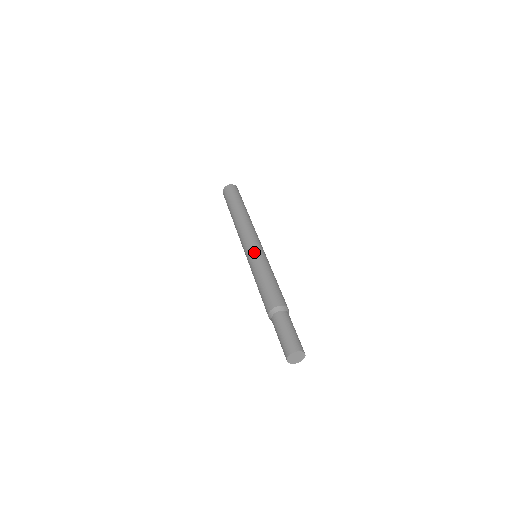
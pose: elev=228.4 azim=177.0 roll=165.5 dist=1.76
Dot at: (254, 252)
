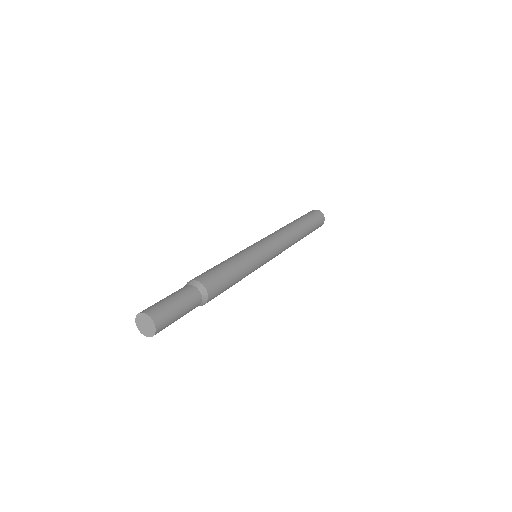
Dot at: occluded
